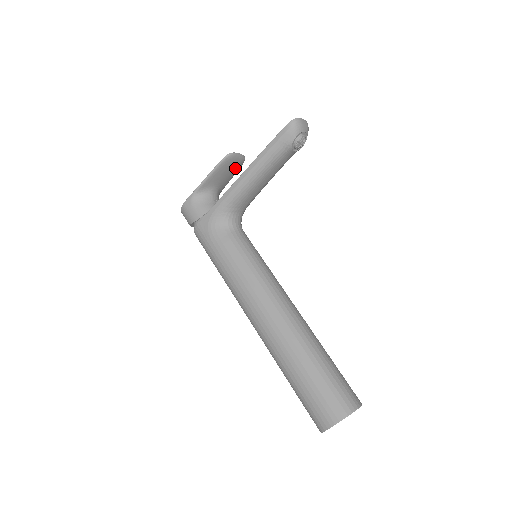
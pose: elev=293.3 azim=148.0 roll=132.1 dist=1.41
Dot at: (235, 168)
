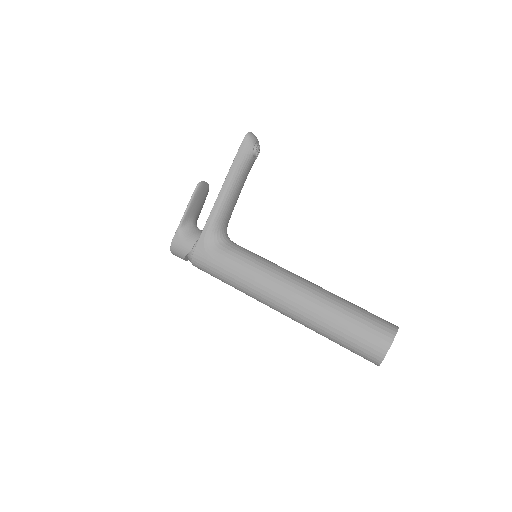
Dot at: (205, 196)
